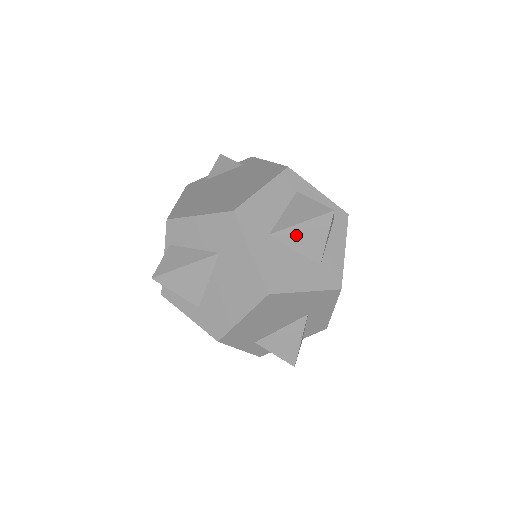
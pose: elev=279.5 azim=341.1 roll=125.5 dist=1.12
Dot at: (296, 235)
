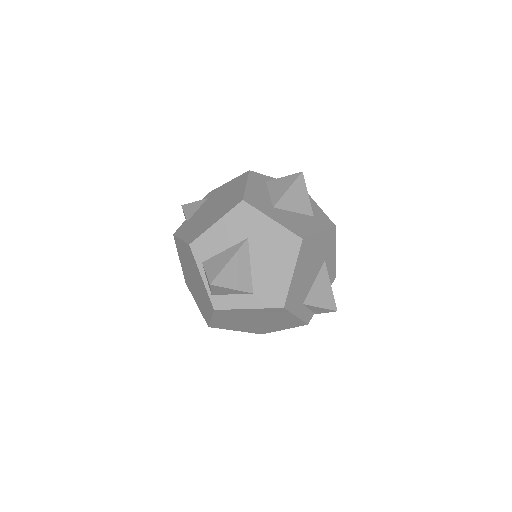
Dot at: (289, 200)
